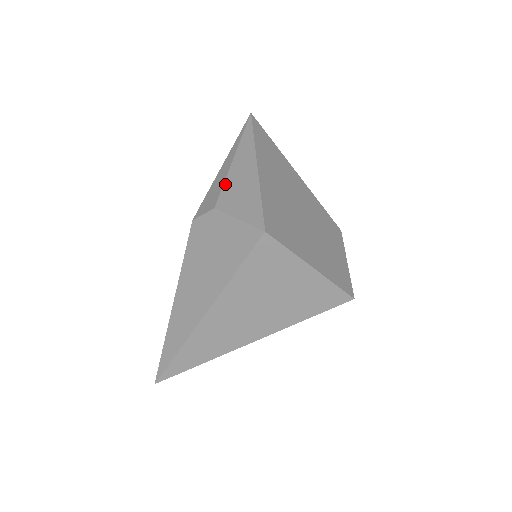
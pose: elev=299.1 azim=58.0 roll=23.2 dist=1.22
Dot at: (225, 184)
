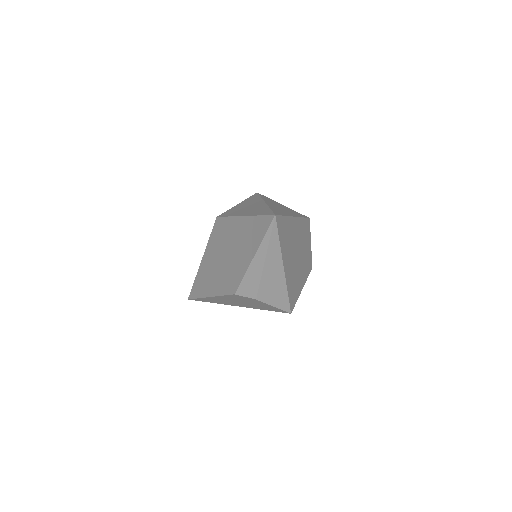
Dot at: (261, 284)
